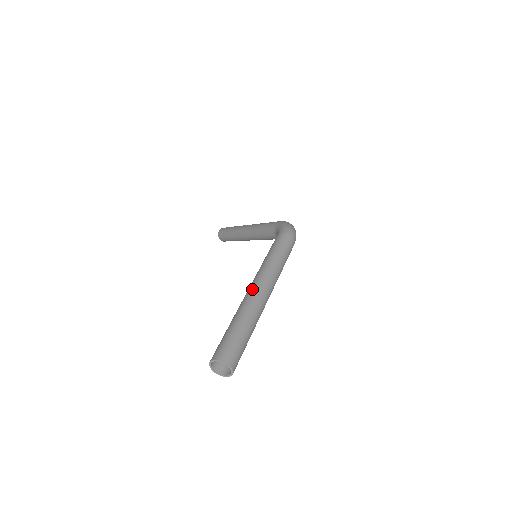
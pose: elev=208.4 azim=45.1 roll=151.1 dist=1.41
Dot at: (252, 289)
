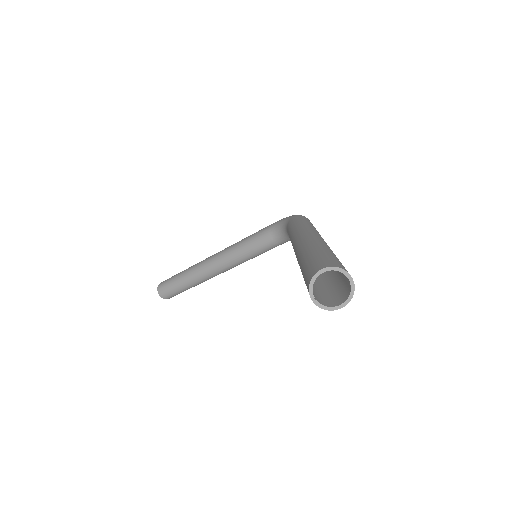
Dot at: (307, 234)
